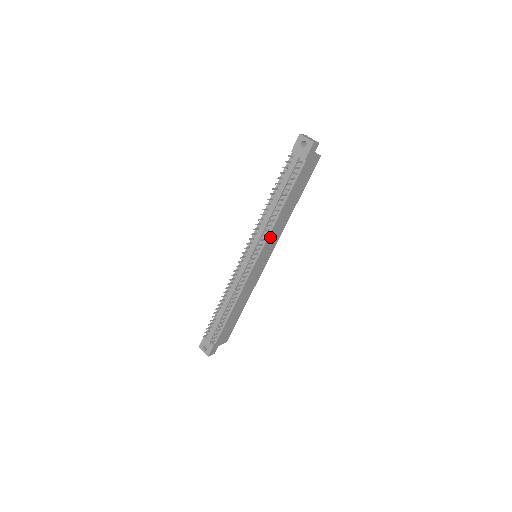
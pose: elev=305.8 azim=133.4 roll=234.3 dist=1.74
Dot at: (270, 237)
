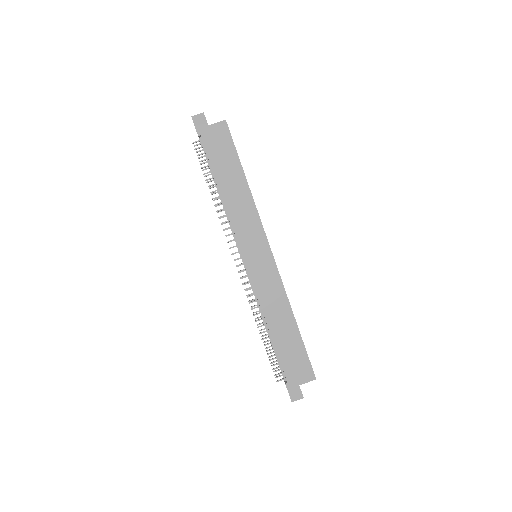
Dot at: (238, 227)
